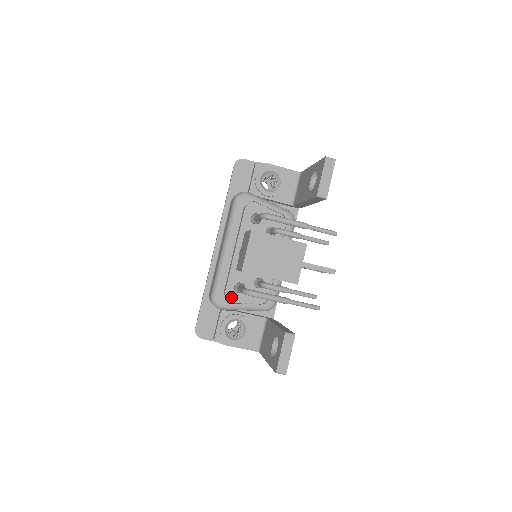
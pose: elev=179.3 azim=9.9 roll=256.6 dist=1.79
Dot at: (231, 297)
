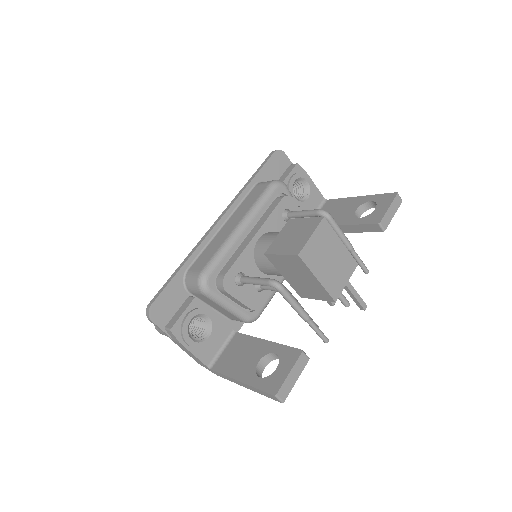
Dot at: (228, 285)
